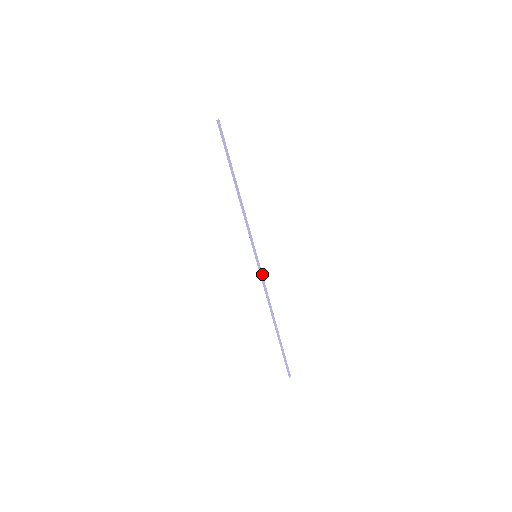
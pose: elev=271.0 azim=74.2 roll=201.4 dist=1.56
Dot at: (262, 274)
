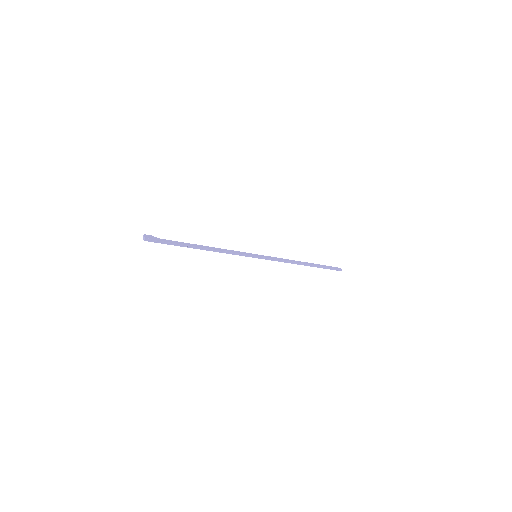
Dot at: (270, 259)
